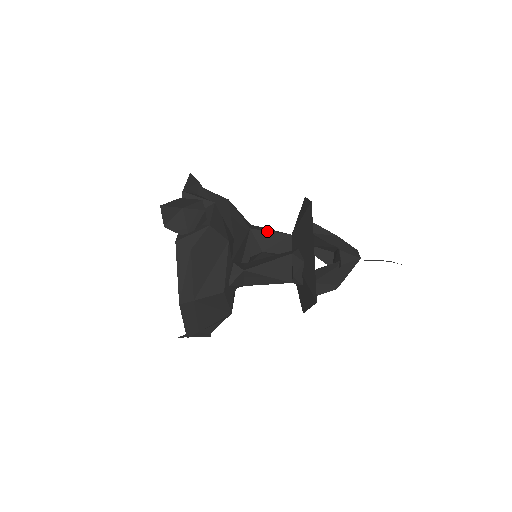
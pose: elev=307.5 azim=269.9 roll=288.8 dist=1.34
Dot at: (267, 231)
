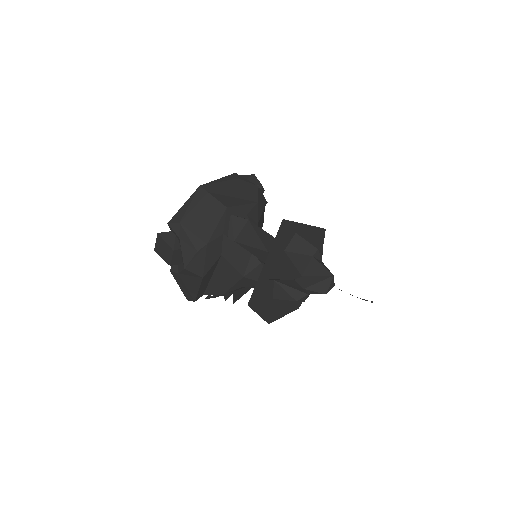
Dot at: occluded
